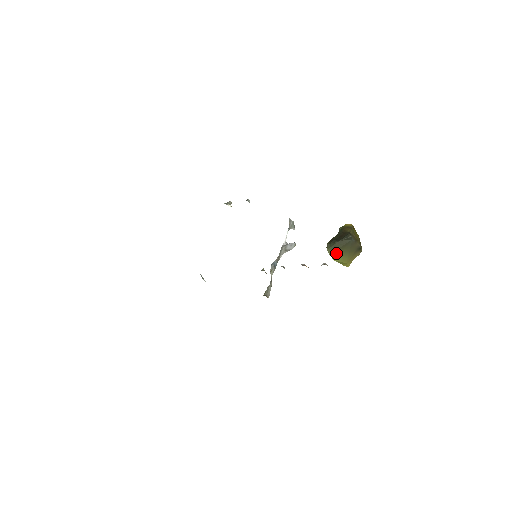
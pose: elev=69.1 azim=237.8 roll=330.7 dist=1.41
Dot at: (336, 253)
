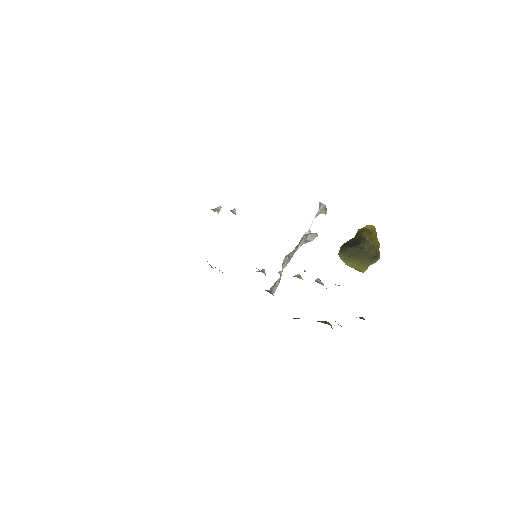
Dot at: (348, 259)
